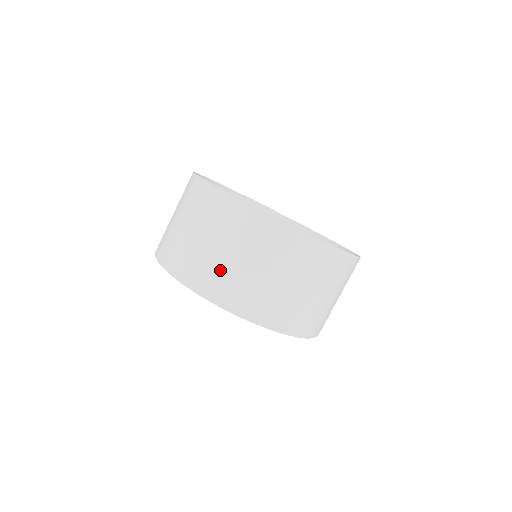
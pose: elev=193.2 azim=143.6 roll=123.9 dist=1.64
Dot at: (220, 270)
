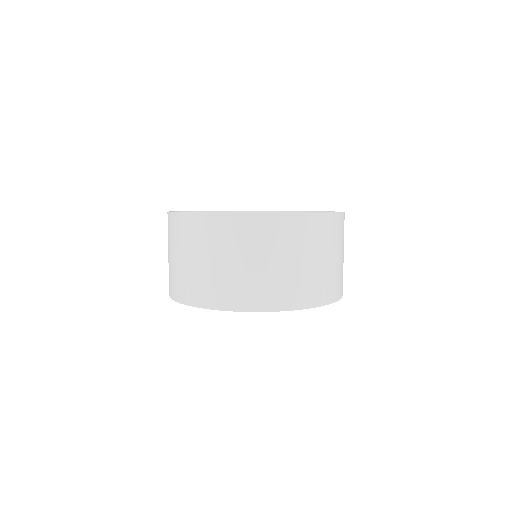
Dot at: (171, 272)
